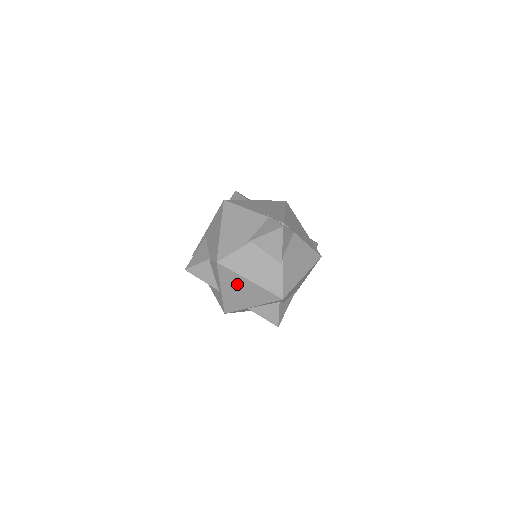
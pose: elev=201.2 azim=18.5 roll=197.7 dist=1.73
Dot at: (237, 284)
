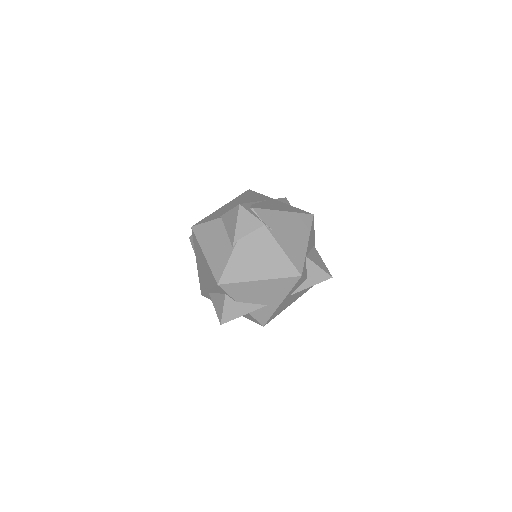
Dot at: (200, 257)
